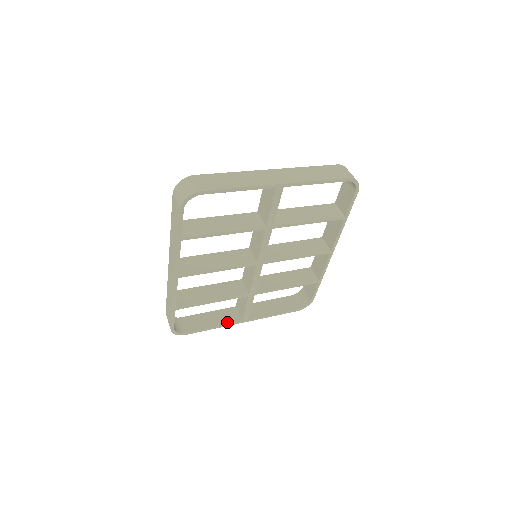
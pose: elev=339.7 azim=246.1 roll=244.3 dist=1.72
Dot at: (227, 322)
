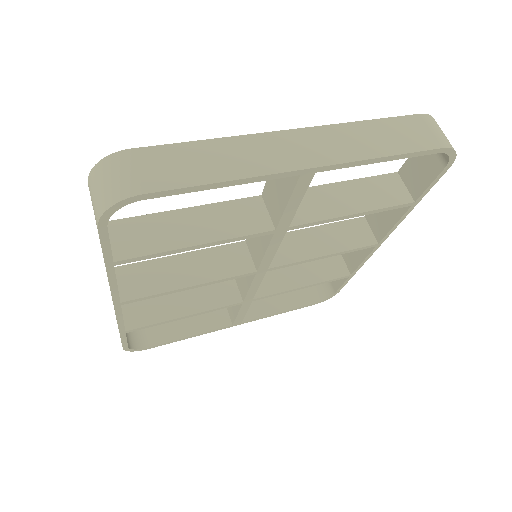
Dot at: (210, 327)
